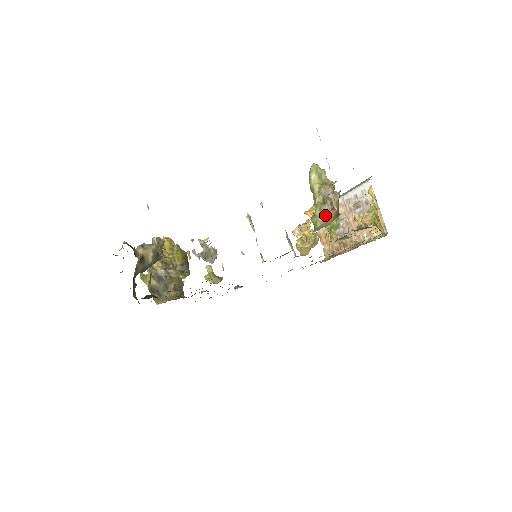
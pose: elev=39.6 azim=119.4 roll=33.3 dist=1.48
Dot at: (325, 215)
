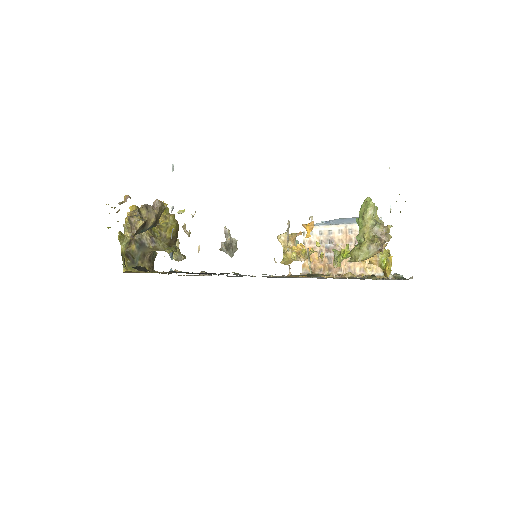
Dot at: (370, 253)
